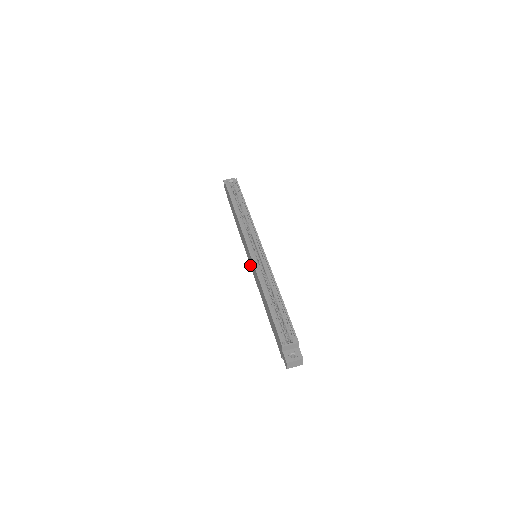
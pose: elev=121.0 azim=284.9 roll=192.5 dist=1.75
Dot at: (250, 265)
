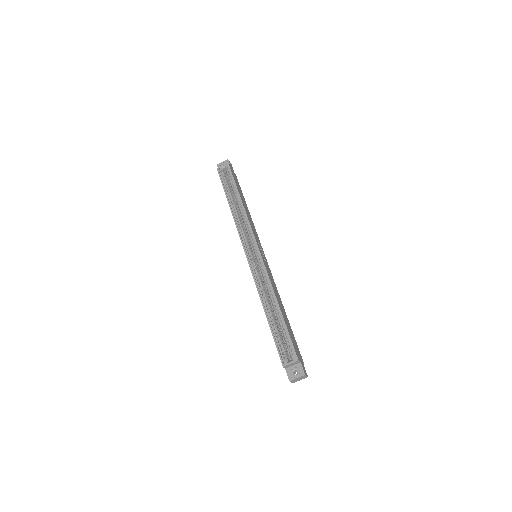
Dot at: occluded
